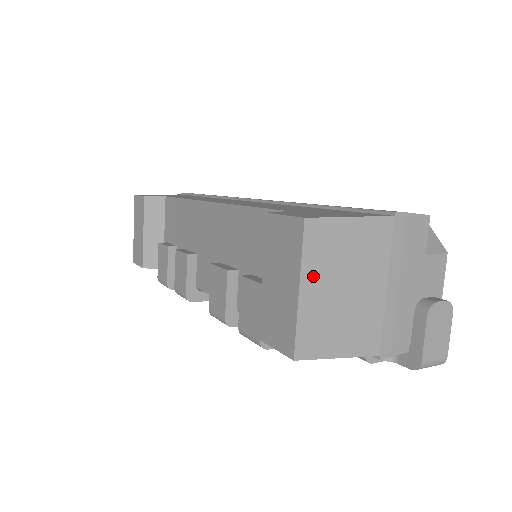
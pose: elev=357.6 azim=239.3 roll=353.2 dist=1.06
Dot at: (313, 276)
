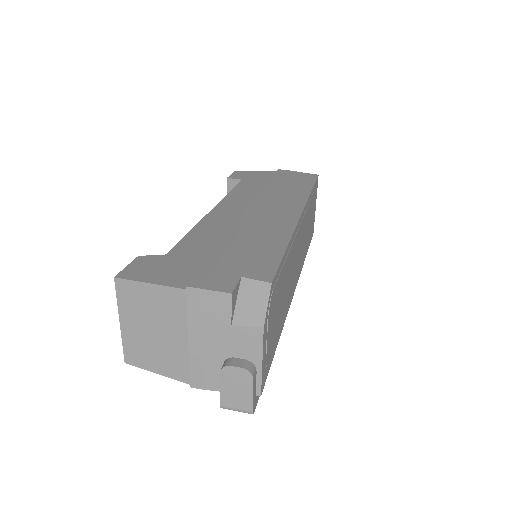
Dot at: (128, 316)
